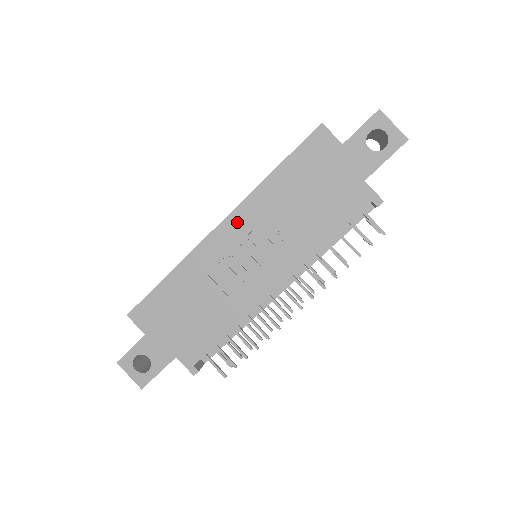
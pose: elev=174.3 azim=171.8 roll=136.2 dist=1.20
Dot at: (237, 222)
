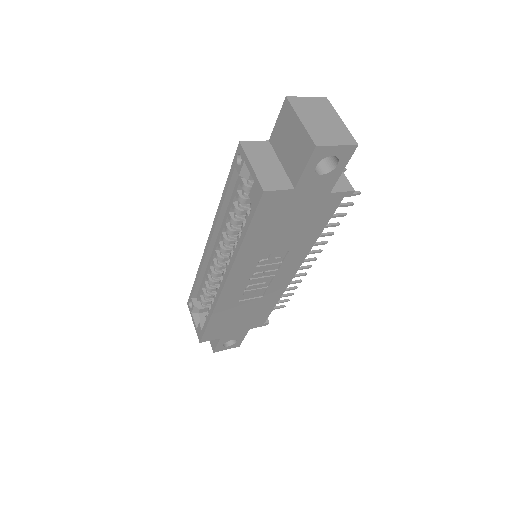
Dot at: (238, 276)
